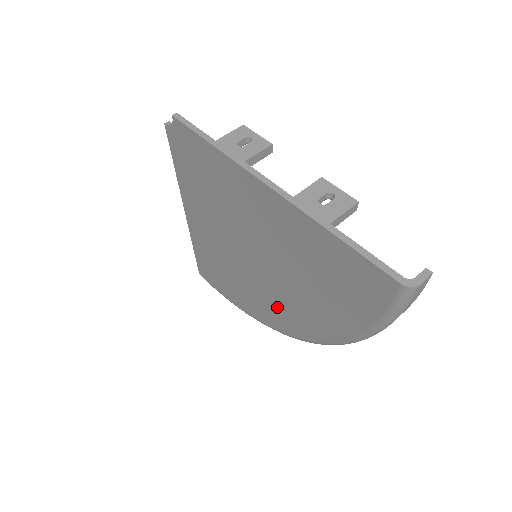
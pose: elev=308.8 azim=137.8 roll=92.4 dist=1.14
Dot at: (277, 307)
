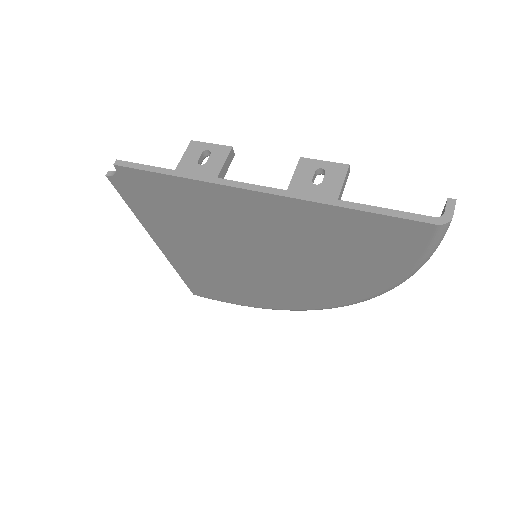
Dot at: (296, 291)
